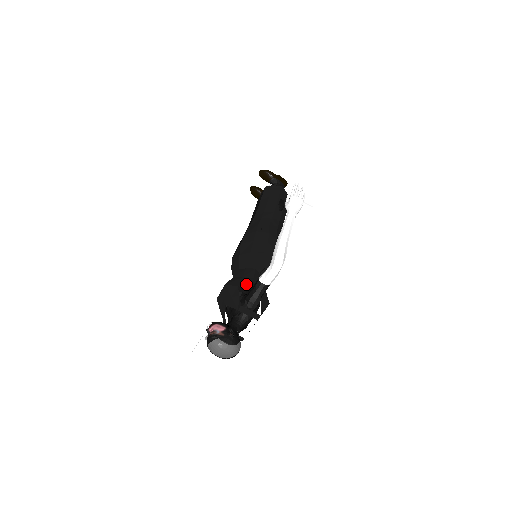
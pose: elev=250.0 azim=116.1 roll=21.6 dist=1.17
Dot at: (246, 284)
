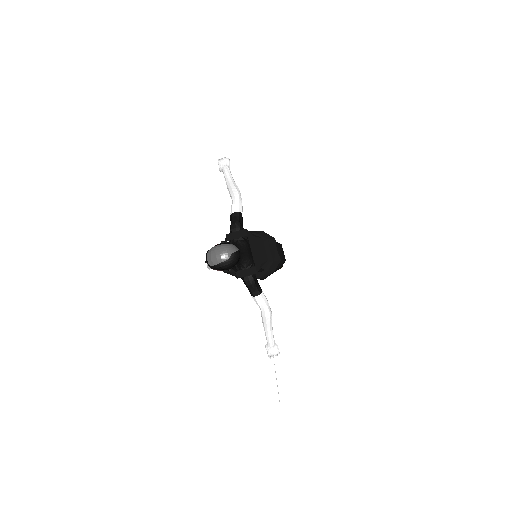
Dot at: occluded
